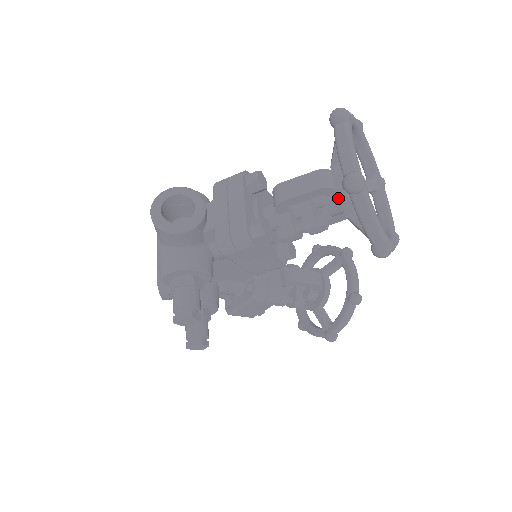
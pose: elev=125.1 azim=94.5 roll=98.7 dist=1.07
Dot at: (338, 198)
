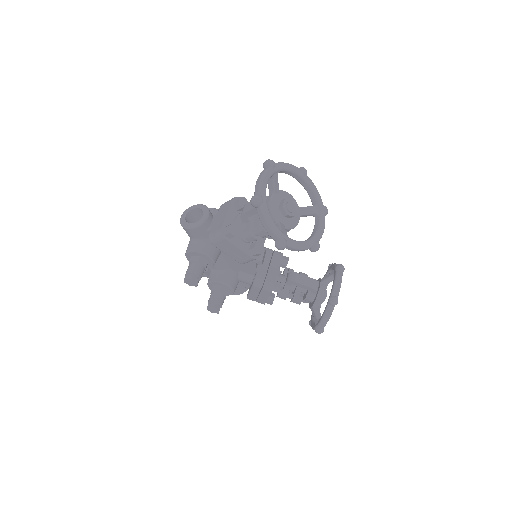
Dot at: occluded
